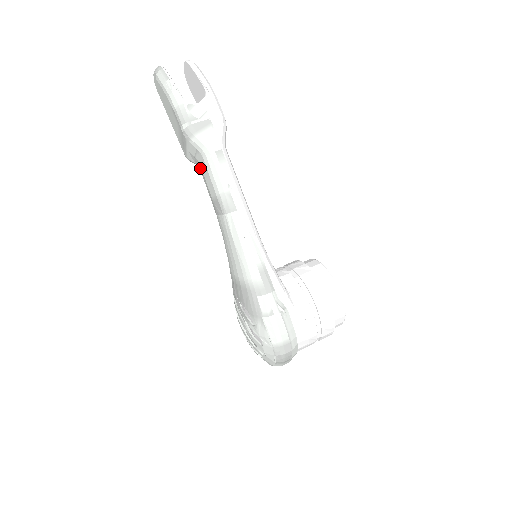
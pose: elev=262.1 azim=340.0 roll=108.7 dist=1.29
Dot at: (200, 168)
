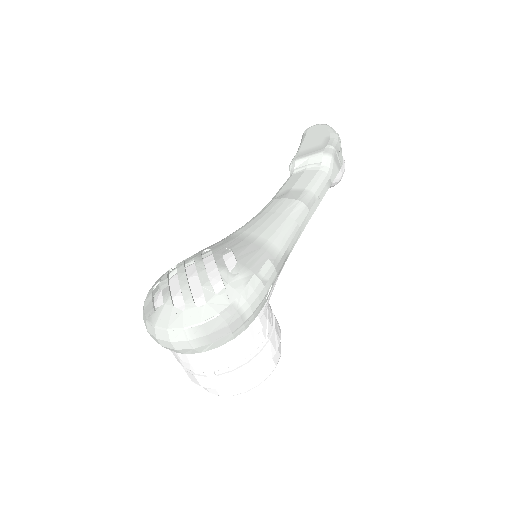
Dot at: (297, 173)
